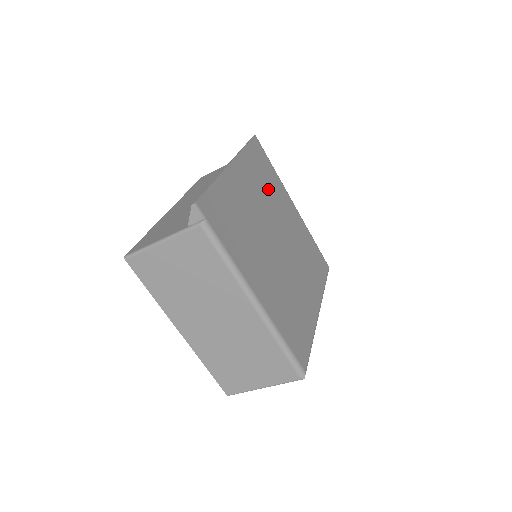
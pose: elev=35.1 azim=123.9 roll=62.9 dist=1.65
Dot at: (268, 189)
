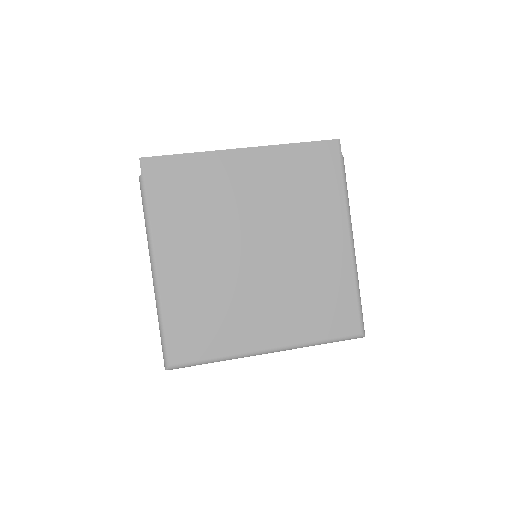
Dot at: (299, 197)
